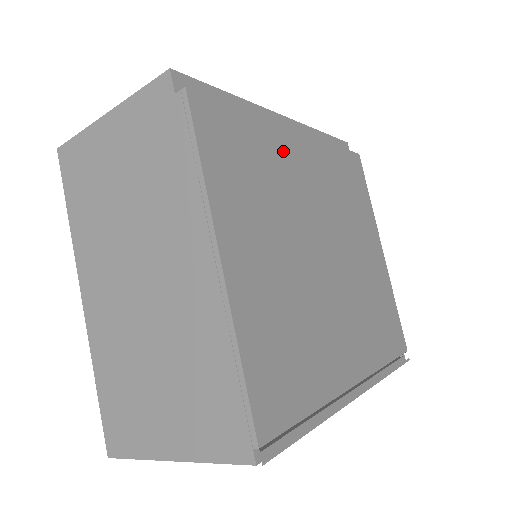
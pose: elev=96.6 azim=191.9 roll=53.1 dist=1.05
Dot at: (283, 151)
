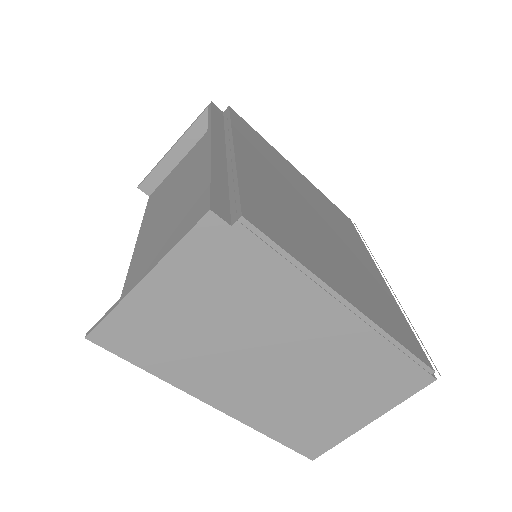
Dot at: (256, 177)
